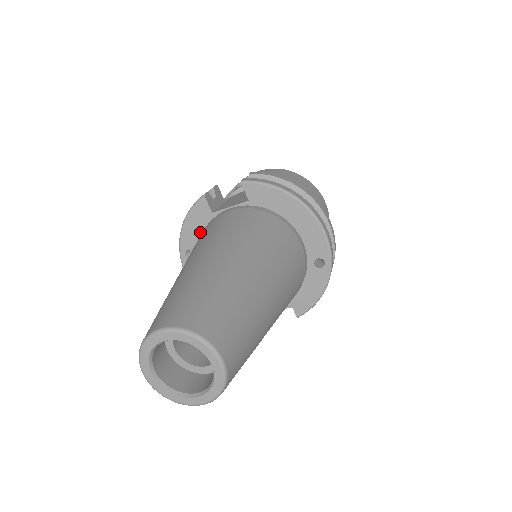
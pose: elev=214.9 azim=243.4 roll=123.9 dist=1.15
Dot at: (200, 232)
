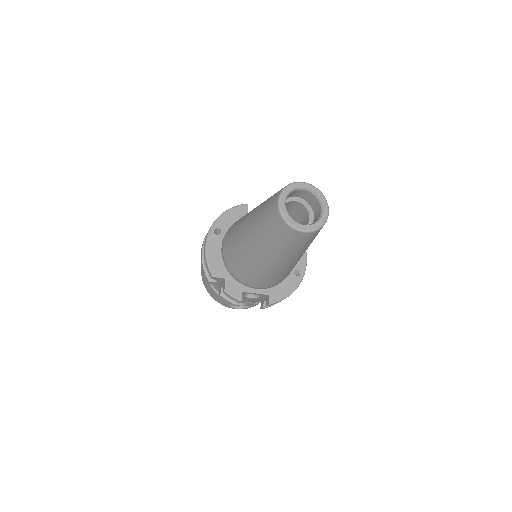
Dot at: (233, 222)
